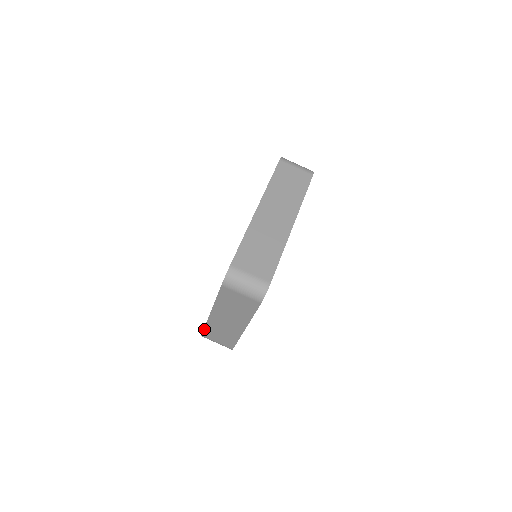
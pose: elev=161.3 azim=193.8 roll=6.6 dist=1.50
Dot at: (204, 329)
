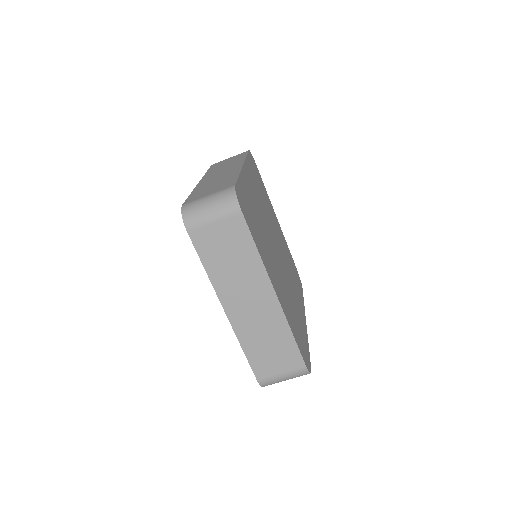
Dot at: (248, 360)
